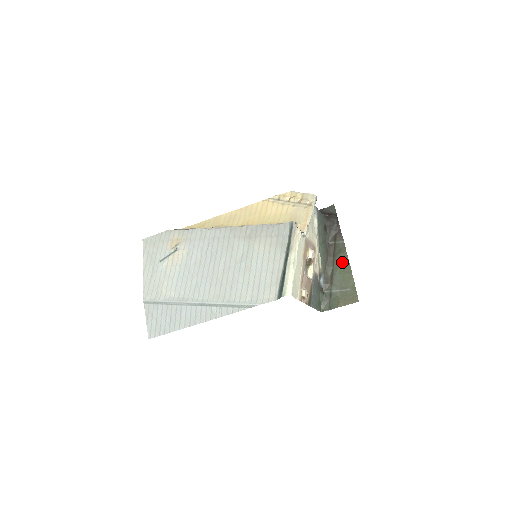
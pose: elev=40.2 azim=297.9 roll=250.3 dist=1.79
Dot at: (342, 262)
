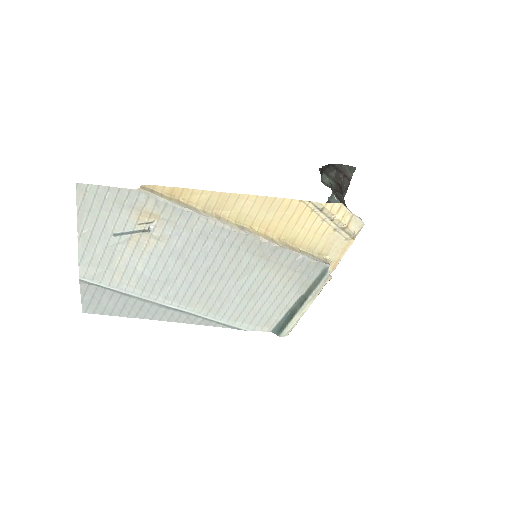
Dot at: occluded
